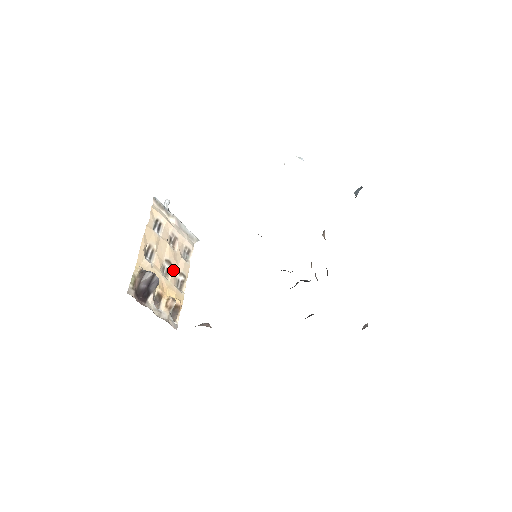
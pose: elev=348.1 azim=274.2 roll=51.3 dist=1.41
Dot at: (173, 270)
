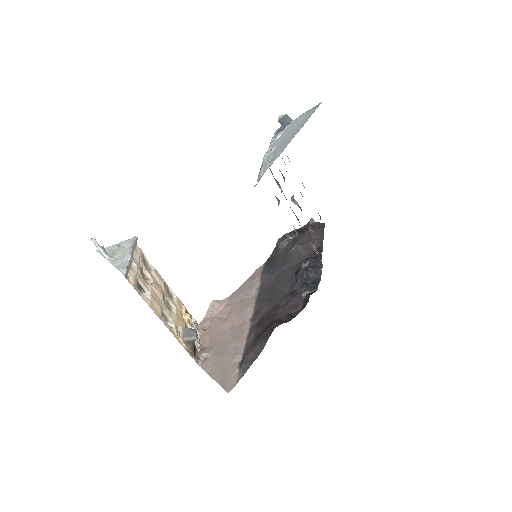
Dot at: (165, 295)
